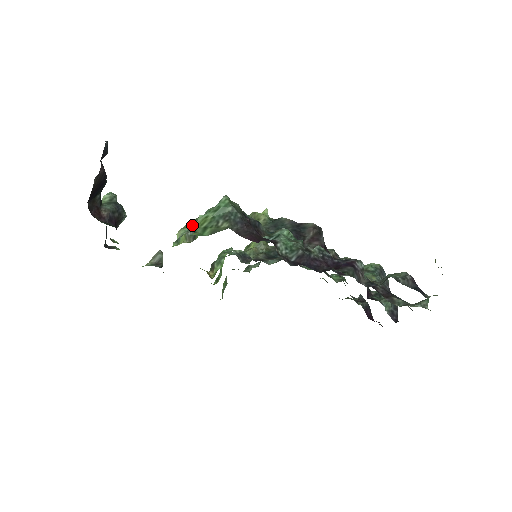
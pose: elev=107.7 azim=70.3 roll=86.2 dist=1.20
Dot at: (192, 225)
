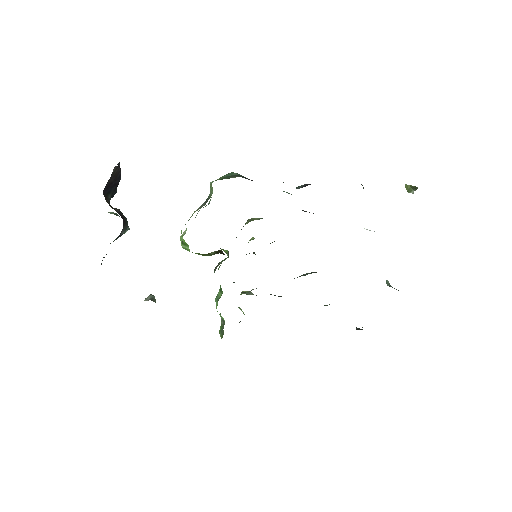
Dot at: (199, 210)
